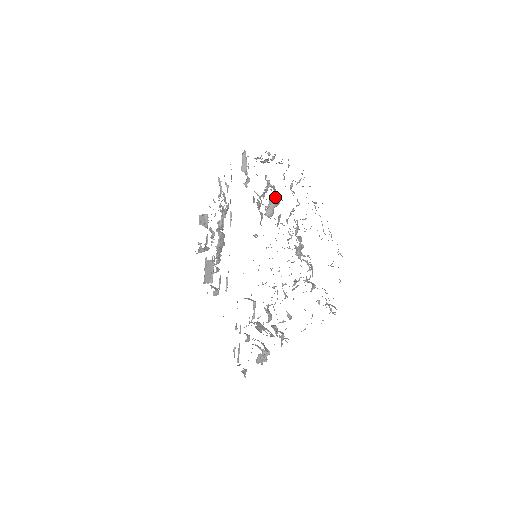
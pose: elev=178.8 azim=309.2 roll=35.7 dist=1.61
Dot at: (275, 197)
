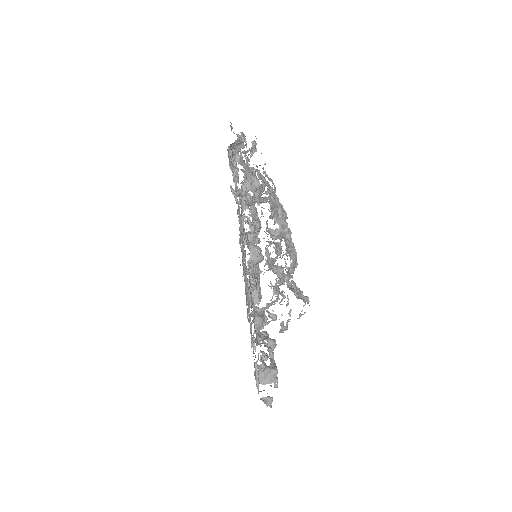
Dot at: (248, 181)
